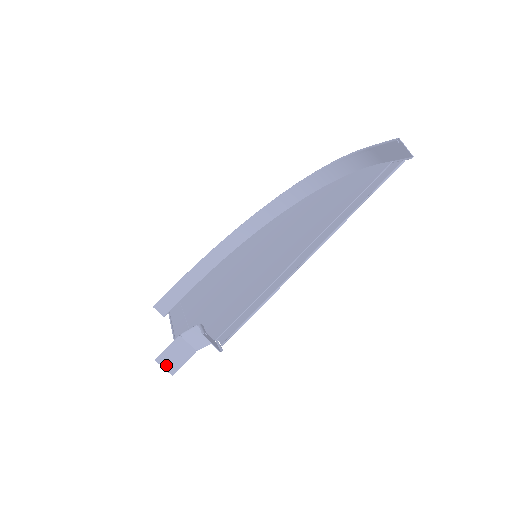
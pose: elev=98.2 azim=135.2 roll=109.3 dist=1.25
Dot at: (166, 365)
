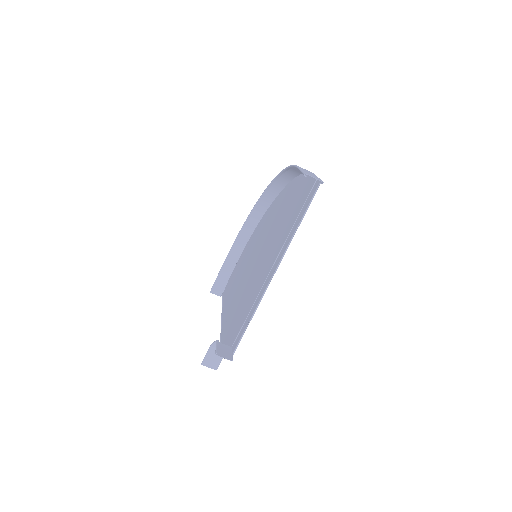
Dot at: (210, 365)
